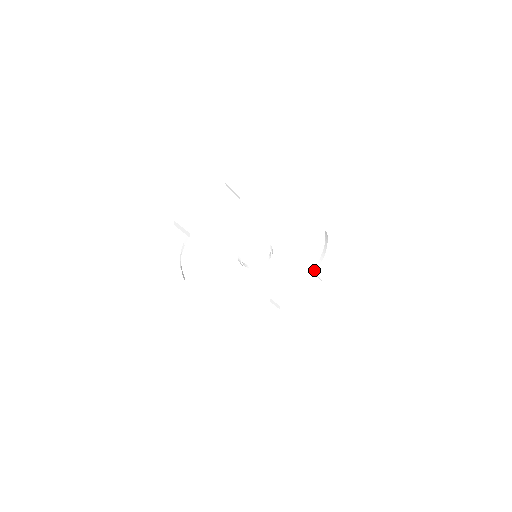
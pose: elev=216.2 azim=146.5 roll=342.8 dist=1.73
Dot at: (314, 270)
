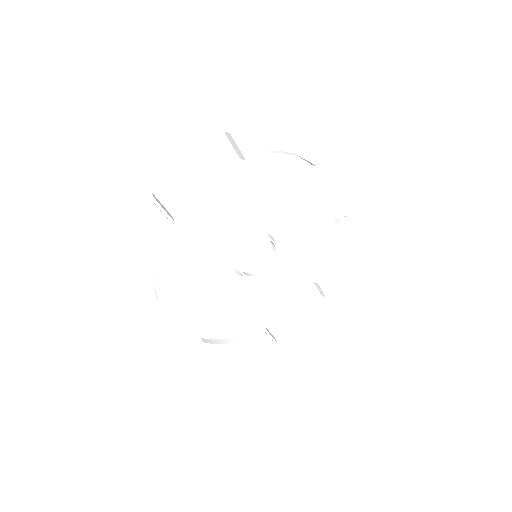
Dot at: (319, 277)
